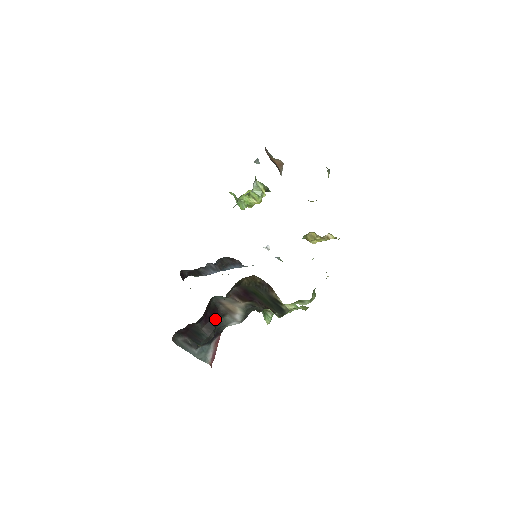
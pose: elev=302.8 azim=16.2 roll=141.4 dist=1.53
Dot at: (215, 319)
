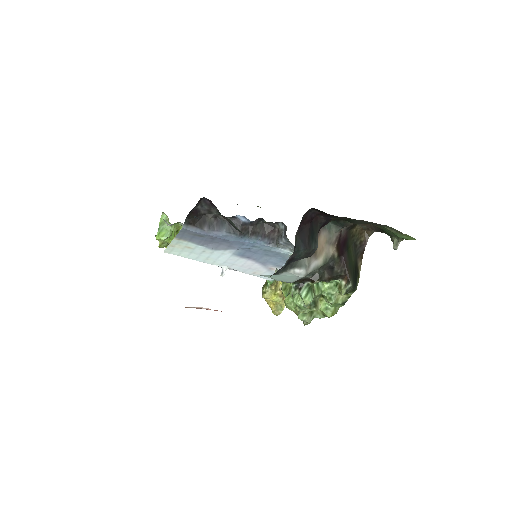
Dot at: occluded
